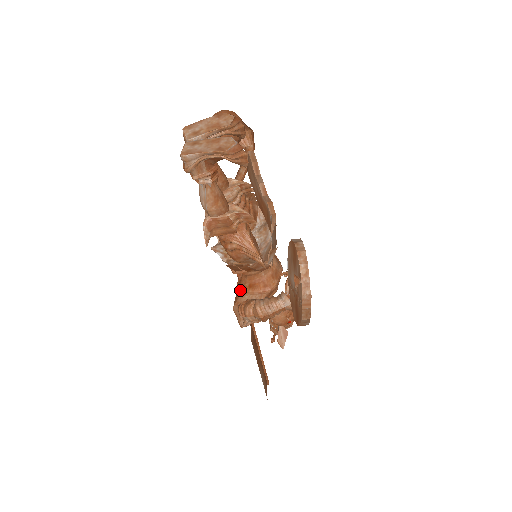
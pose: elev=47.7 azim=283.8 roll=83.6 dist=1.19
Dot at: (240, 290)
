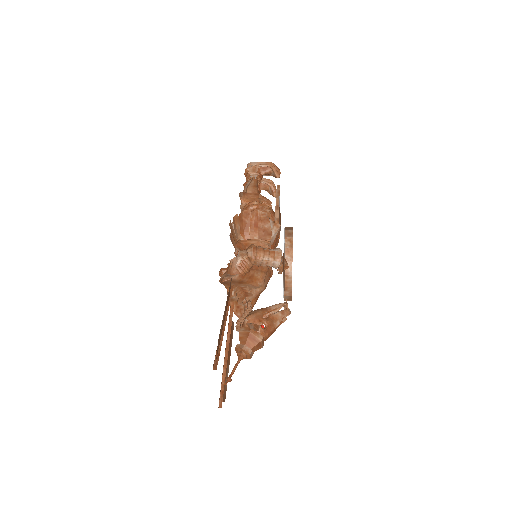
Dot at: occluded
